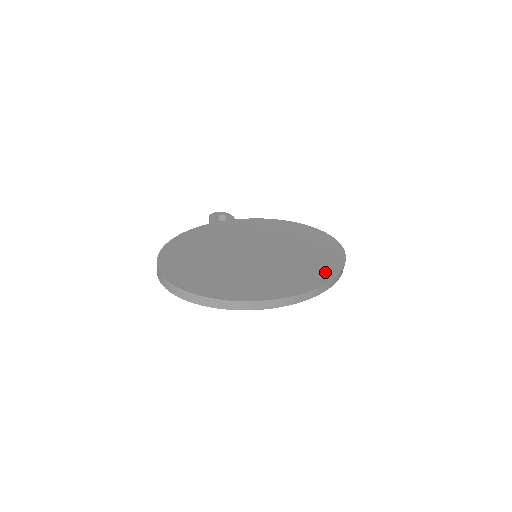
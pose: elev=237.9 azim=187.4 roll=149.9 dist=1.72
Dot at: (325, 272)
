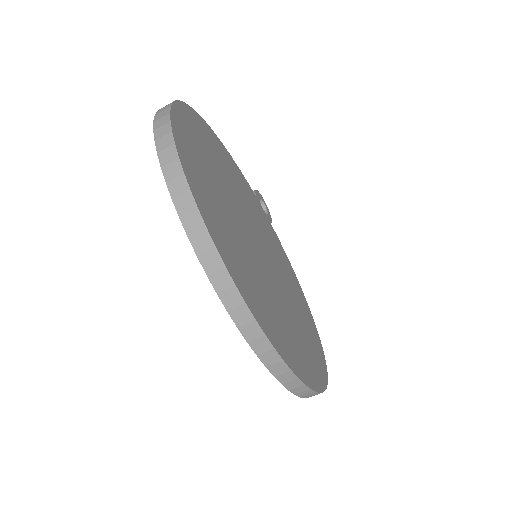
Dot at: (299, 364)
